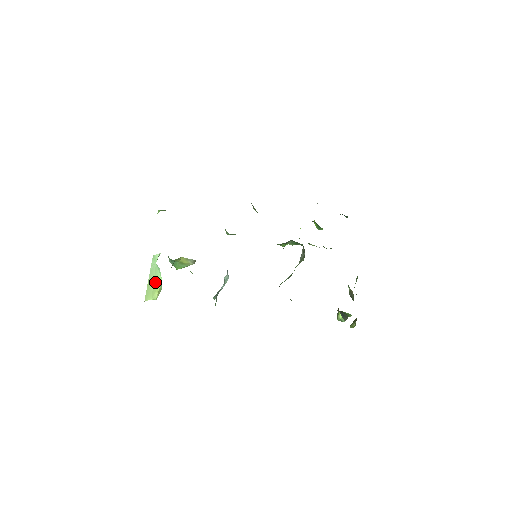
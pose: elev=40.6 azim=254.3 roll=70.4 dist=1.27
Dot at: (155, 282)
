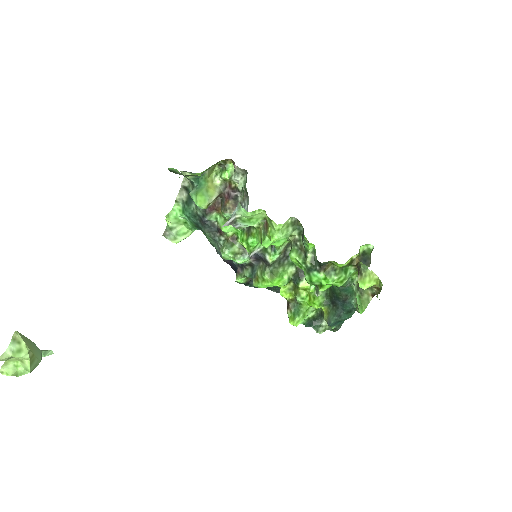
Dot at: (34, 350)
